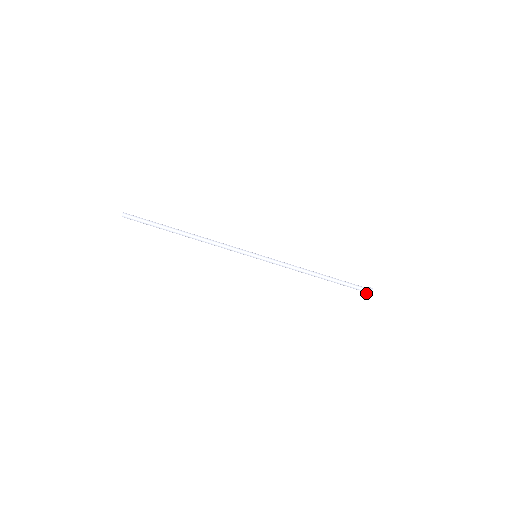
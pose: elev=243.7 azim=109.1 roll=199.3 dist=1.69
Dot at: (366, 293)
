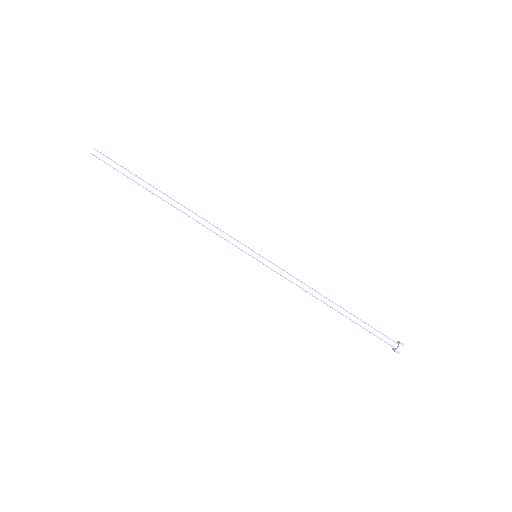
Dot at: (393, 348)
